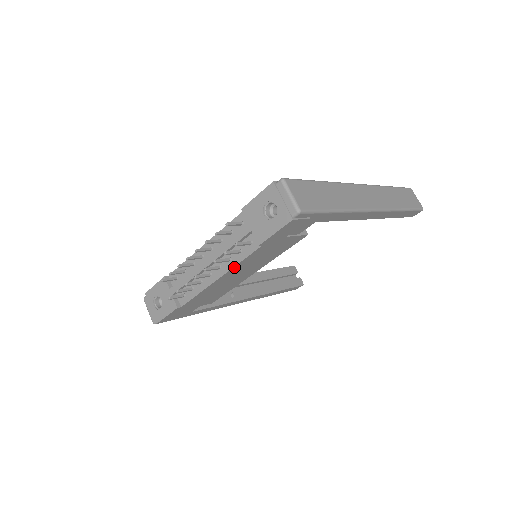
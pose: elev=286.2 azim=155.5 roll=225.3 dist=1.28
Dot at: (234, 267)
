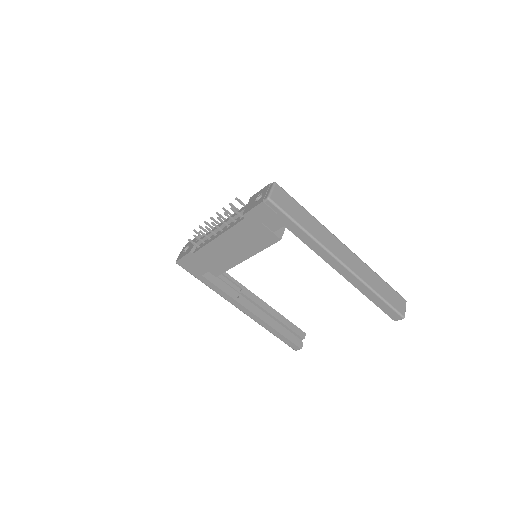
Dot at: (228, 231)
